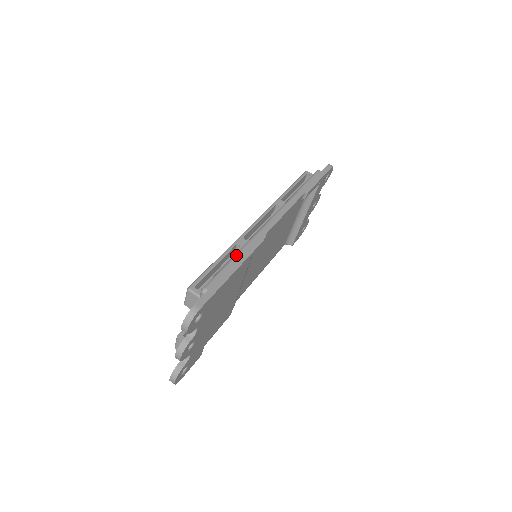
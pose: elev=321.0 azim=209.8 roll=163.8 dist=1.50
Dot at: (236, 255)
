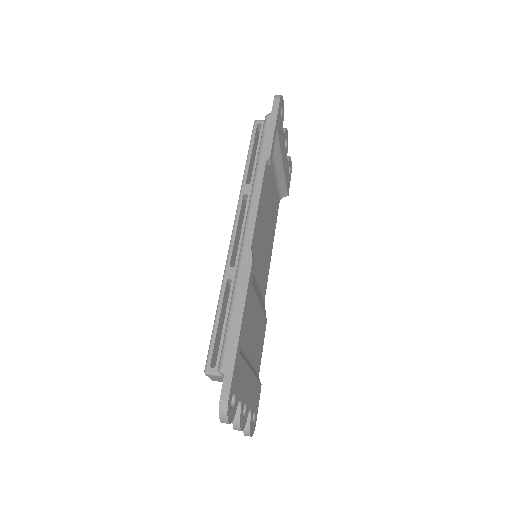
Dot at: (232, 302)
